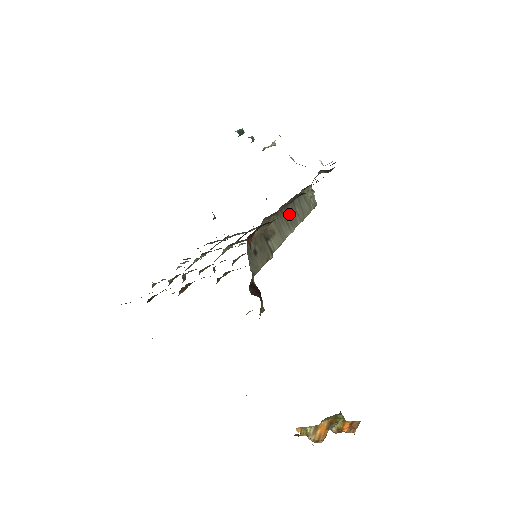
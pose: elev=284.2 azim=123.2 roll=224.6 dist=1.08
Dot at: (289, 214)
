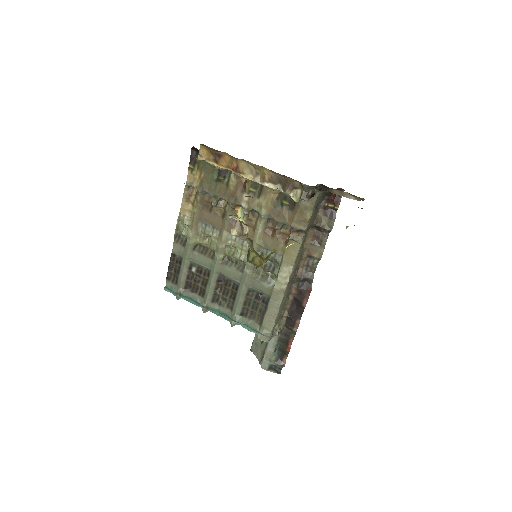
Dot at: (292, 280)
